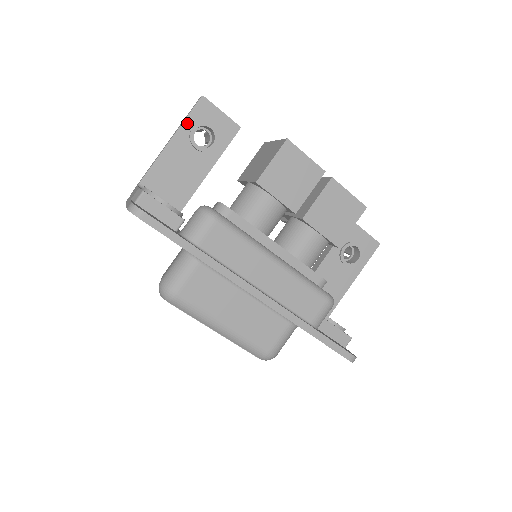
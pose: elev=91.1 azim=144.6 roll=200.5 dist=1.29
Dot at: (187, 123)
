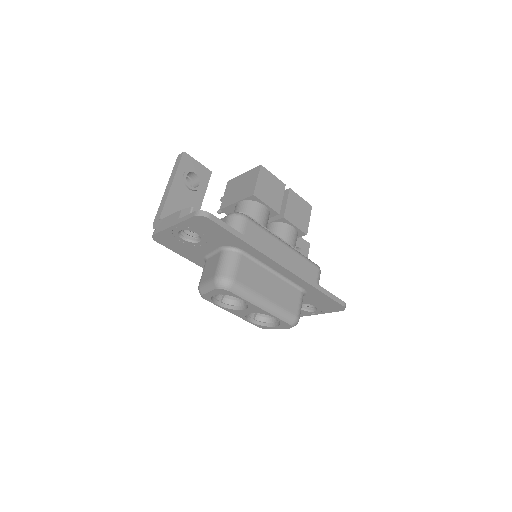
Dot at: (179, 171)
